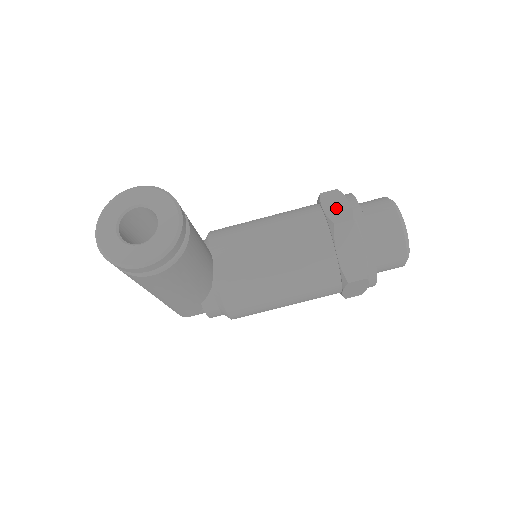
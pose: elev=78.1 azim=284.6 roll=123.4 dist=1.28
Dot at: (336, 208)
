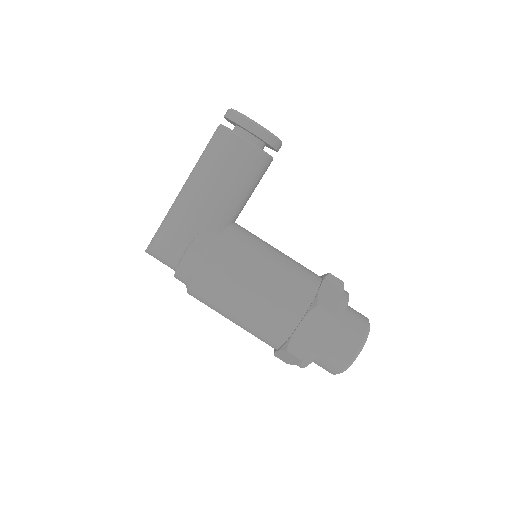
Dot at: occluded
